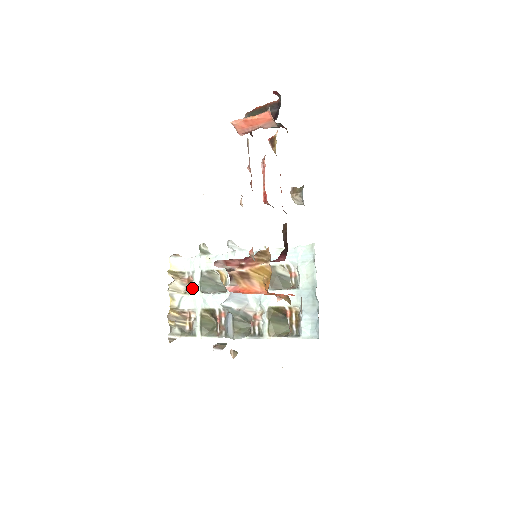
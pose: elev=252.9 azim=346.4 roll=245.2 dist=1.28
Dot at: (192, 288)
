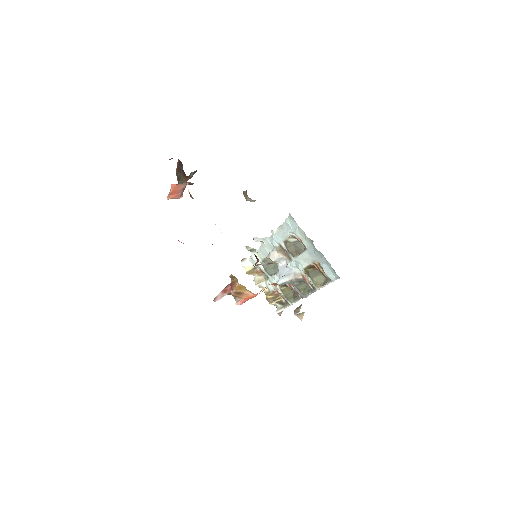
Dot at: (266, 275)
